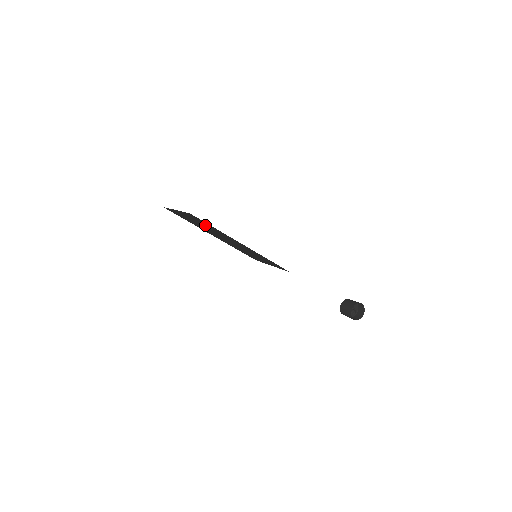
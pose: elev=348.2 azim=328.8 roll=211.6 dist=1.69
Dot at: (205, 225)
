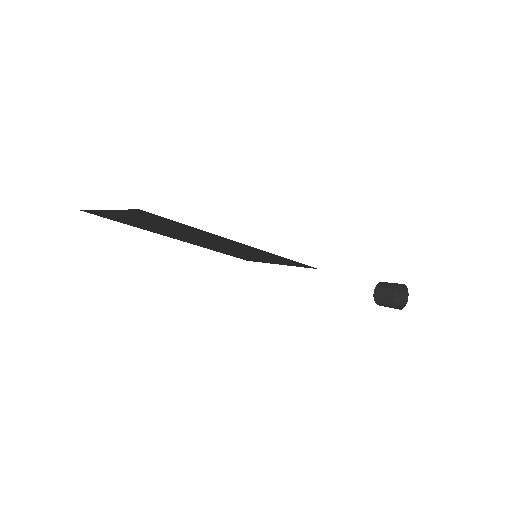
Dot at: (168, 225)
